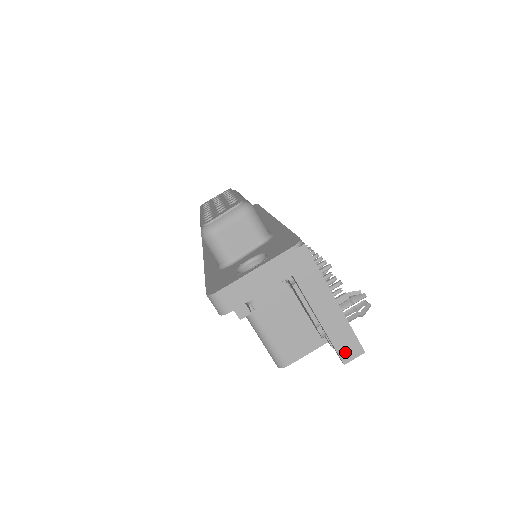
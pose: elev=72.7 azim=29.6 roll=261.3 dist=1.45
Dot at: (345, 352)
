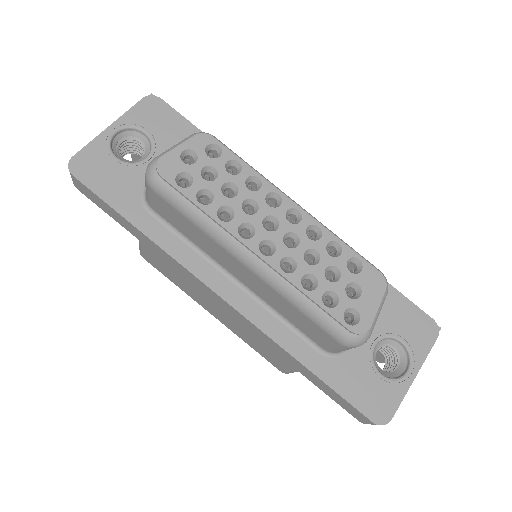
Dot at: occluded
